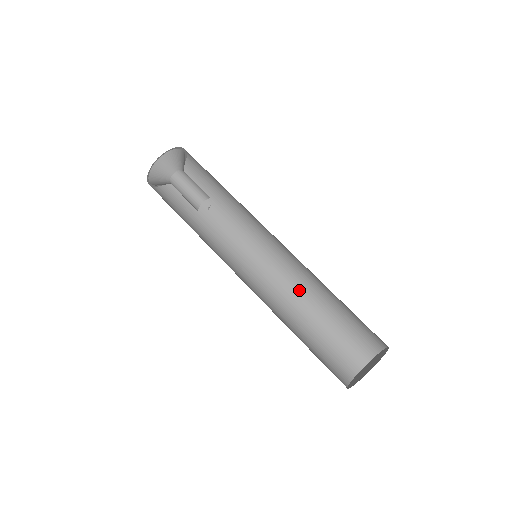
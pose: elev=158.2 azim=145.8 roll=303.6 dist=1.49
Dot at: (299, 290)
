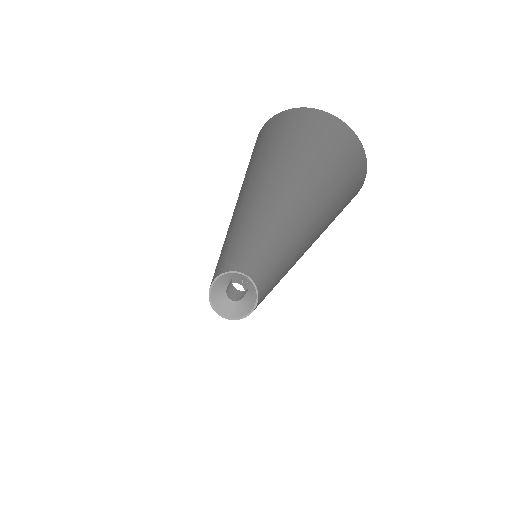
Dot at: (306, 247)
